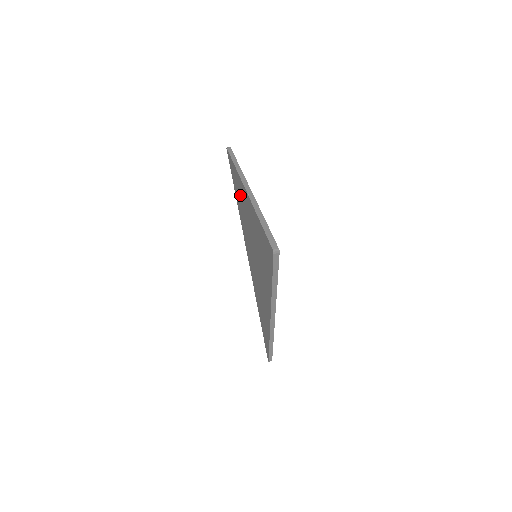
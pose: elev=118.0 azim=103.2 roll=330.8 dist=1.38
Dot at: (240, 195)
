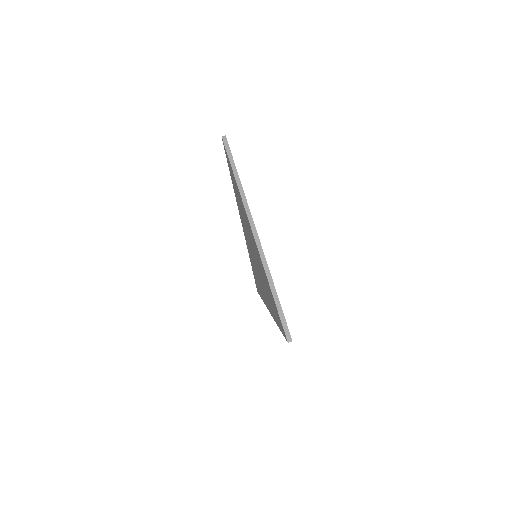
Dot at: (241, 206)
